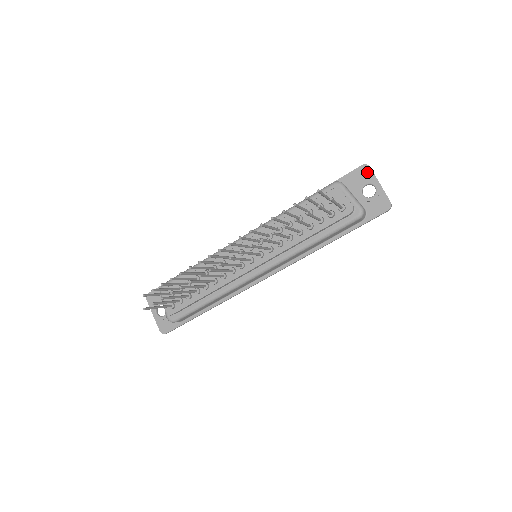
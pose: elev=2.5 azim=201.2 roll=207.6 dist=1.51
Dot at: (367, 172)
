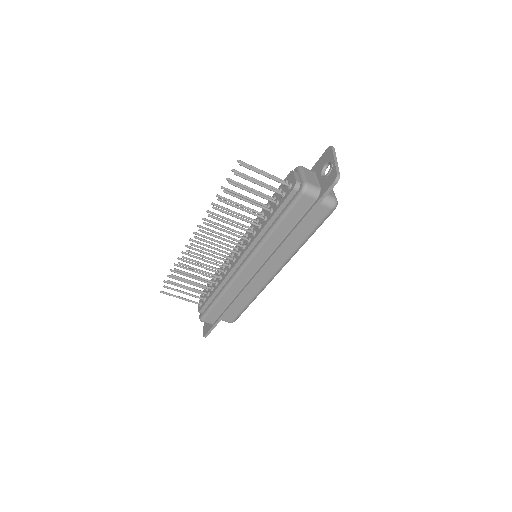
Dot at: (329, 153)
